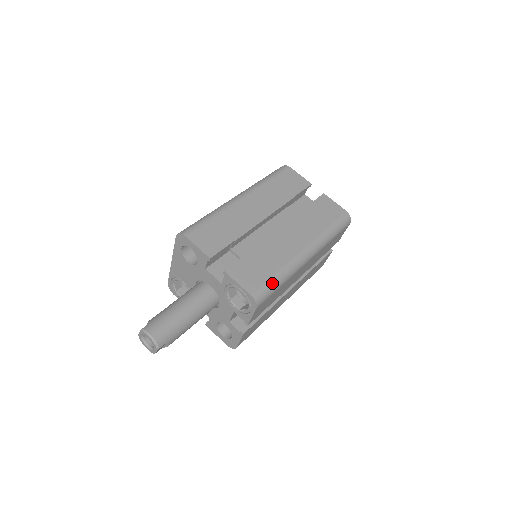
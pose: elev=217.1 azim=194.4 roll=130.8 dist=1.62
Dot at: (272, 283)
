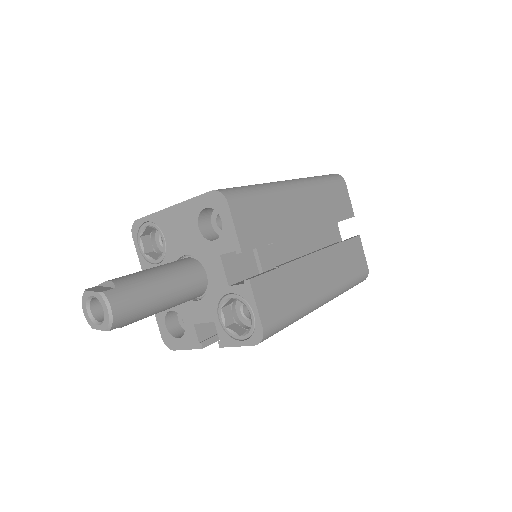
Dot at: (286, 323)
